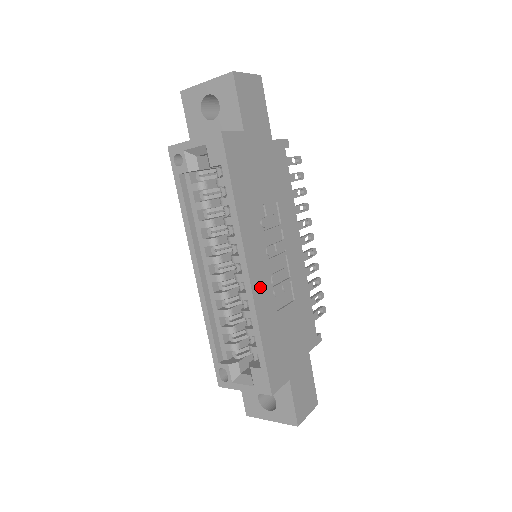
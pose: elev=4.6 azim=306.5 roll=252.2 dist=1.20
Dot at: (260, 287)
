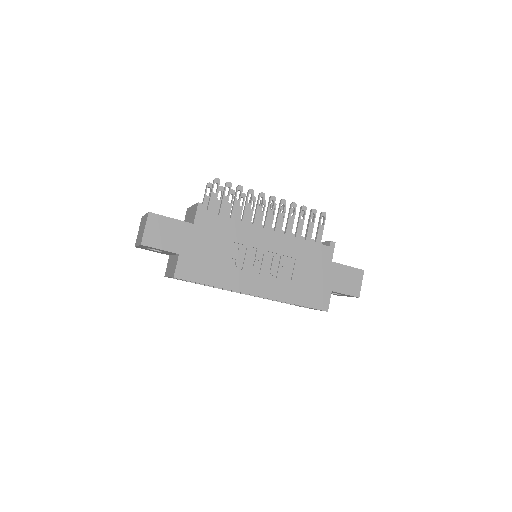
Dot at: (270, 290)
